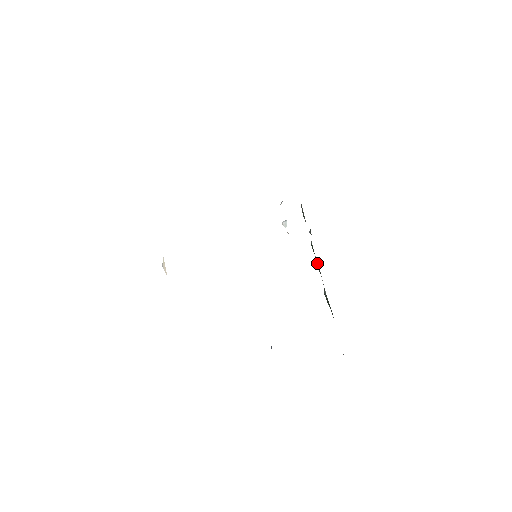
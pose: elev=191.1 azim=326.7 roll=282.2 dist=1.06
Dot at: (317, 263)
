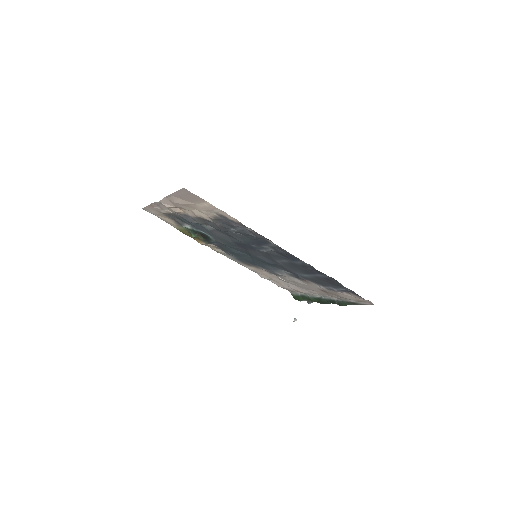
Dot at: (320, 299)
